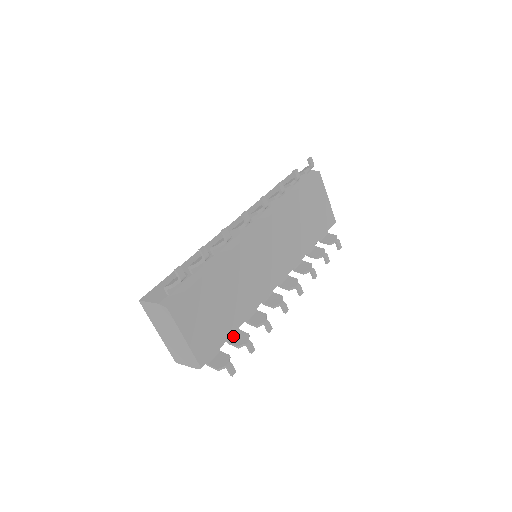
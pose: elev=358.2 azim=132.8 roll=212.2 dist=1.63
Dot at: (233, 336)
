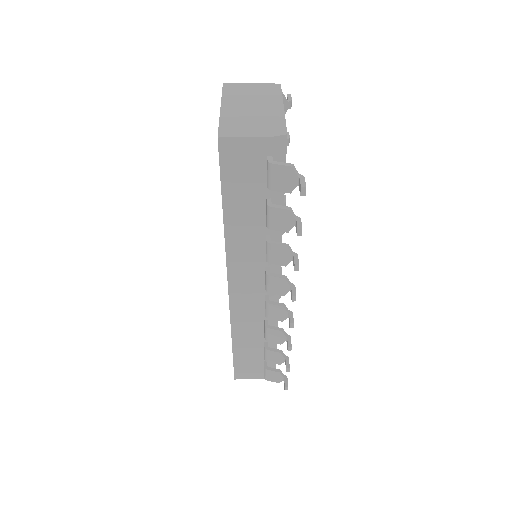
Dot at: occluded
